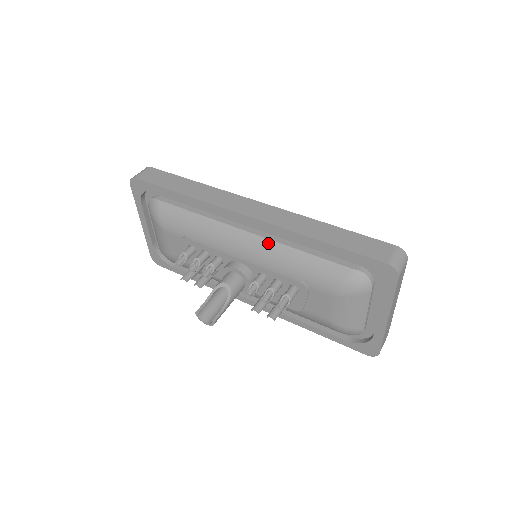
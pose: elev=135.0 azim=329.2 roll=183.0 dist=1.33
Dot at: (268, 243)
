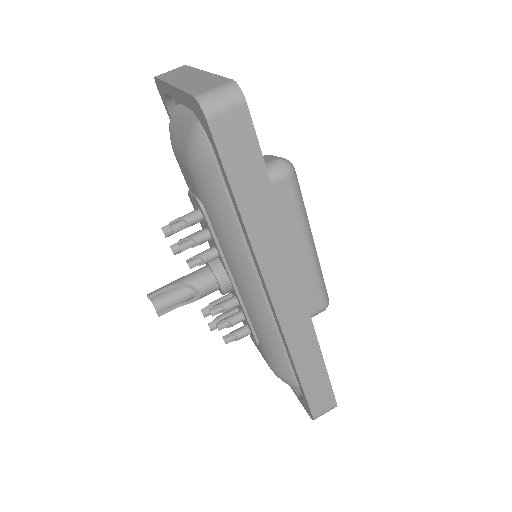
Dot at: (267, 316)
